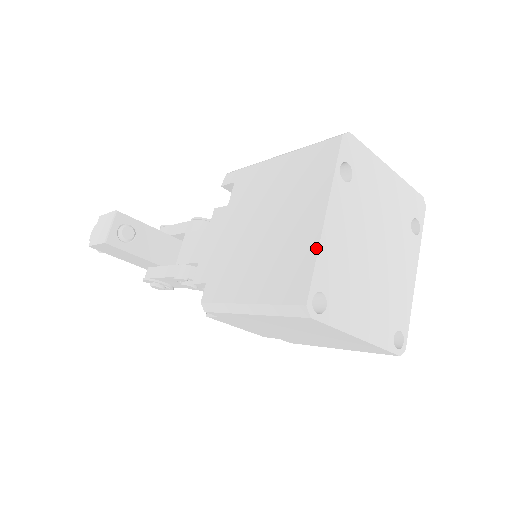
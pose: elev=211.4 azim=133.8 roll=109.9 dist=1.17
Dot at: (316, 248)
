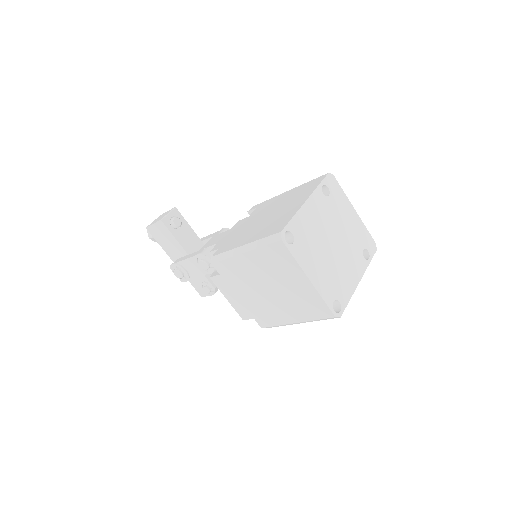
Dot at: (296, 211)
